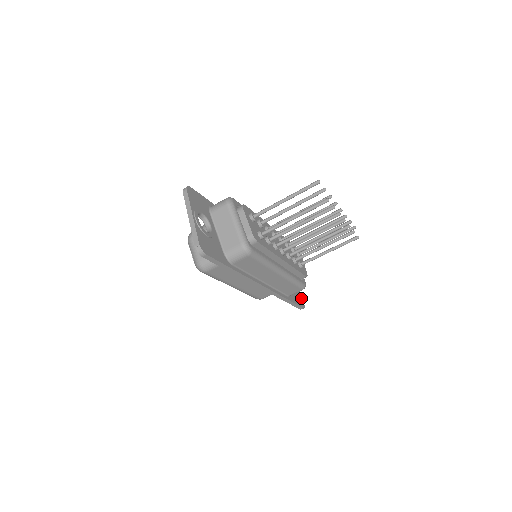
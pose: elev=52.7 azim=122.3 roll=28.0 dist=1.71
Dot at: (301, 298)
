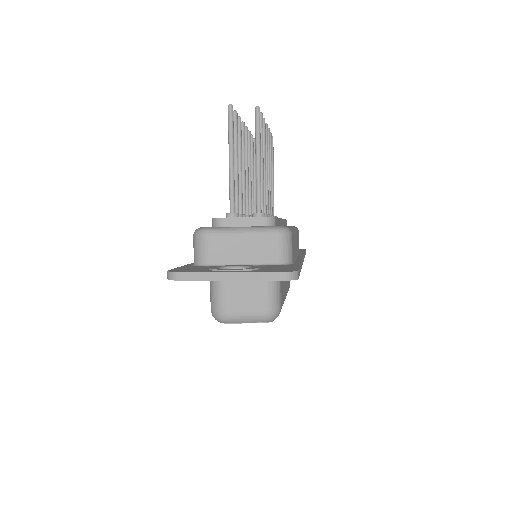
Dot at: occluded
